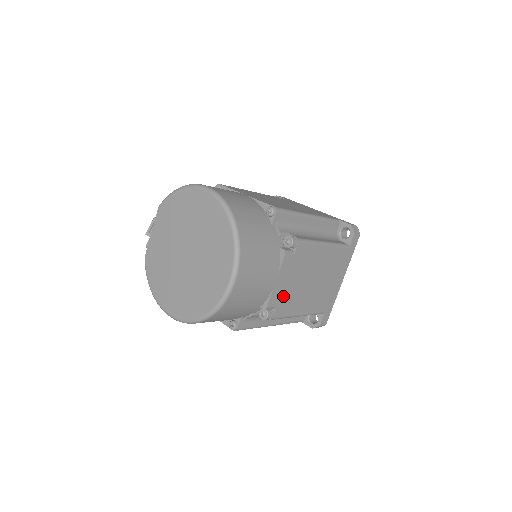
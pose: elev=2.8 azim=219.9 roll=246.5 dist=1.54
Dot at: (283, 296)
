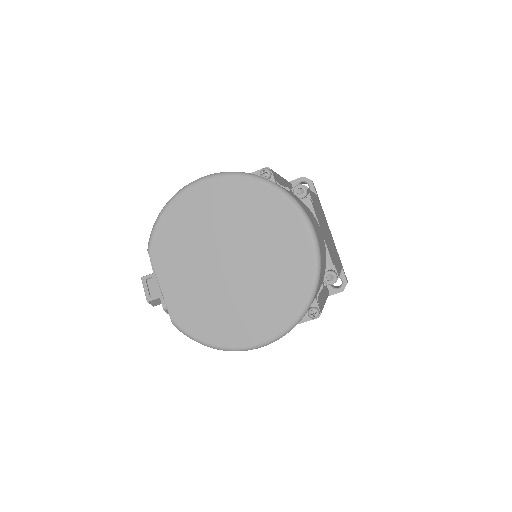
Dot at: occluded
